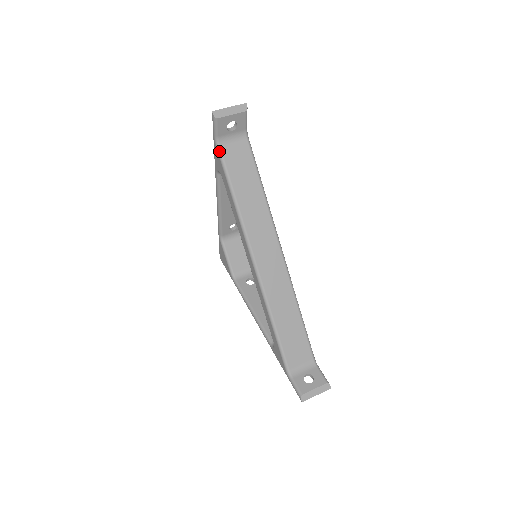
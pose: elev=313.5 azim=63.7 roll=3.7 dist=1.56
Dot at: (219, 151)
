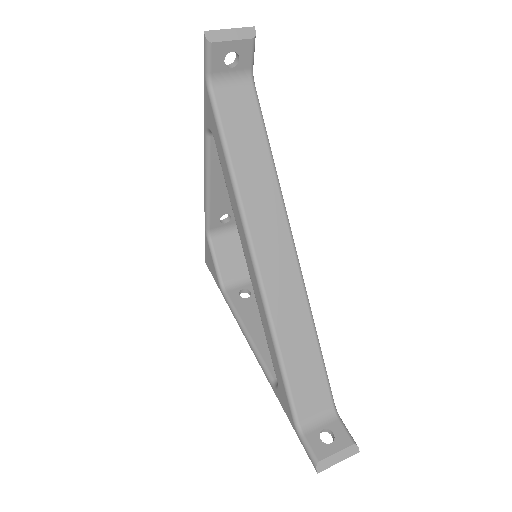
Dot at: (211, 96)
